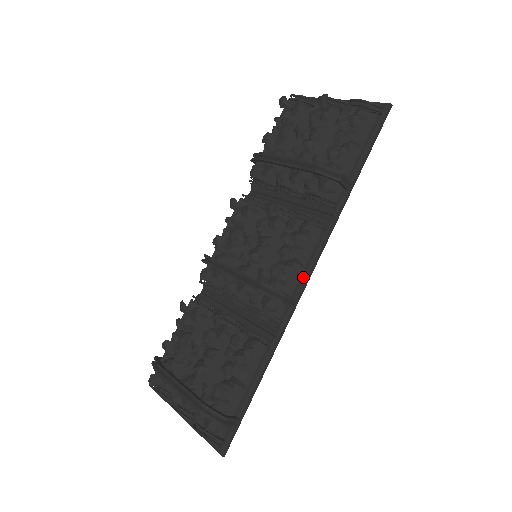
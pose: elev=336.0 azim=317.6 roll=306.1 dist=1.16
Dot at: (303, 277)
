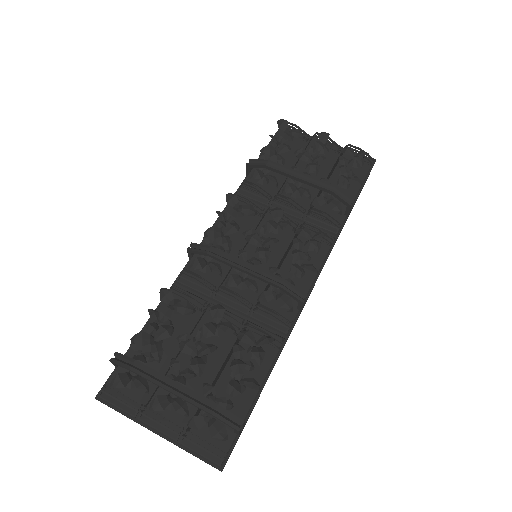
Dot at: (311, 284)
